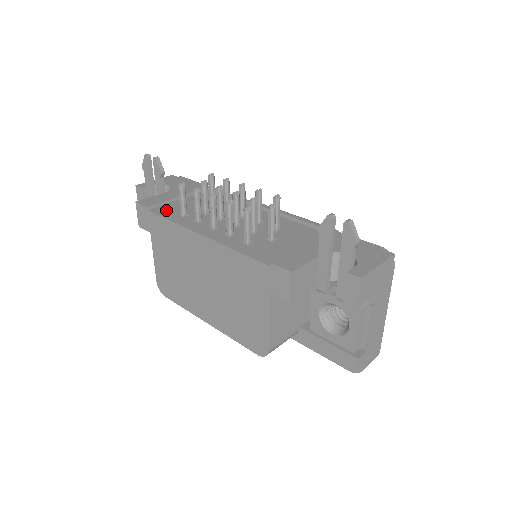
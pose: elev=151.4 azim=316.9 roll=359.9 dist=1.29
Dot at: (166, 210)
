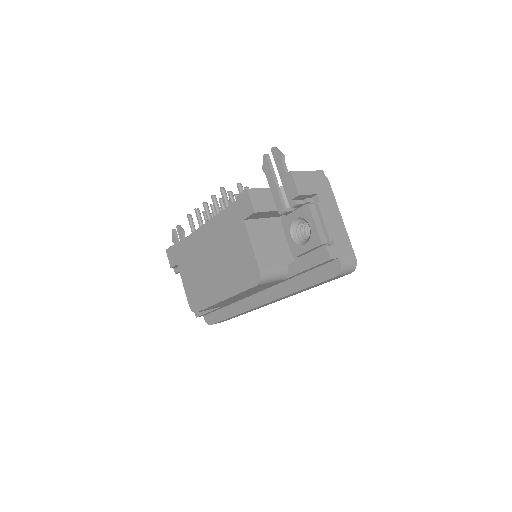
Dot at: occluded
